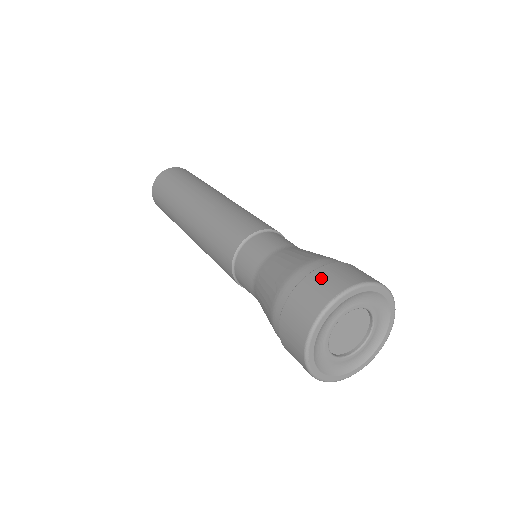
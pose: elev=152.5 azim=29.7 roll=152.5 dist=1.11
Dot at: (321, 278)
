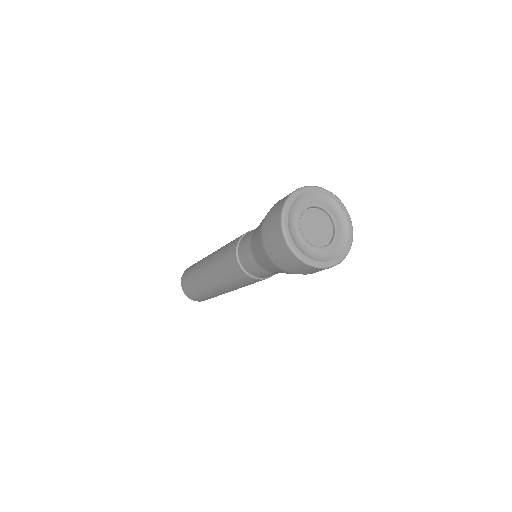
Dot at: occluded
